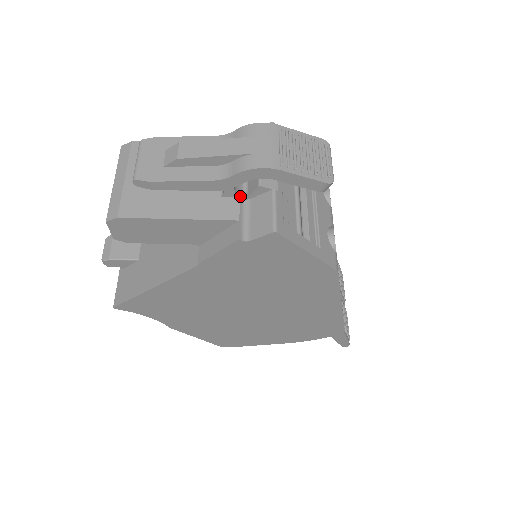
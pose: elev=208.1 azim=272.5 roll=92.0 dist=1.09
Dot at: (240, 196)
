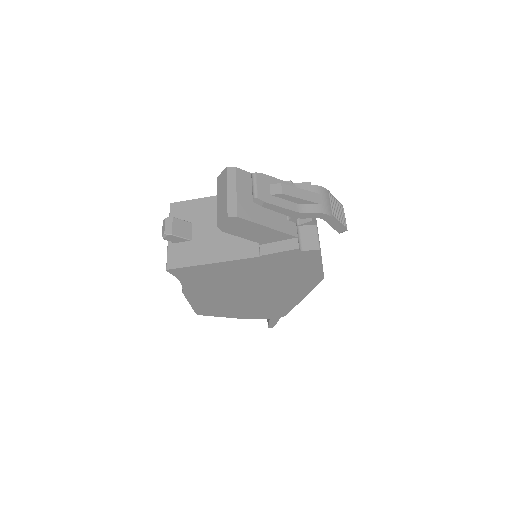
Dot at: (296, 222)
